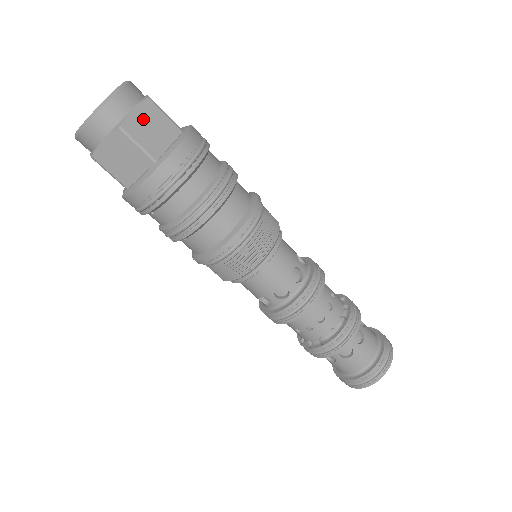
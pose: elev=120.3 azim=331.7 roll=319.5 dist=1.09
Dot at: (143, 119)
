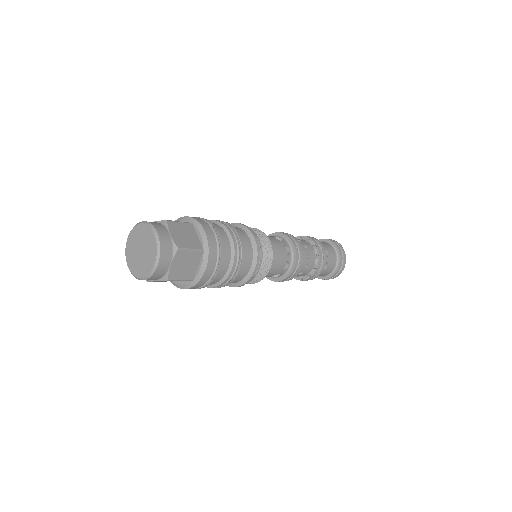
Dot at: (179, 265)
